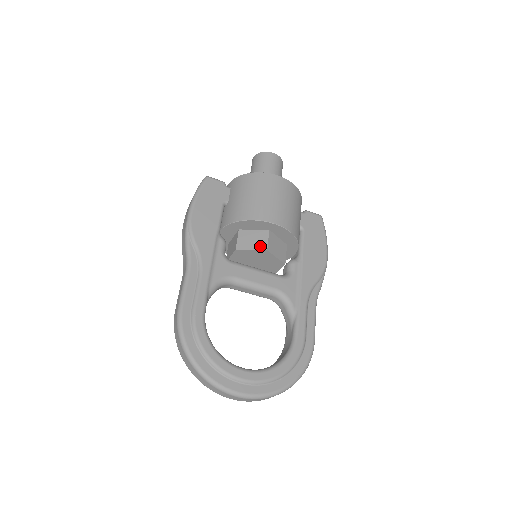
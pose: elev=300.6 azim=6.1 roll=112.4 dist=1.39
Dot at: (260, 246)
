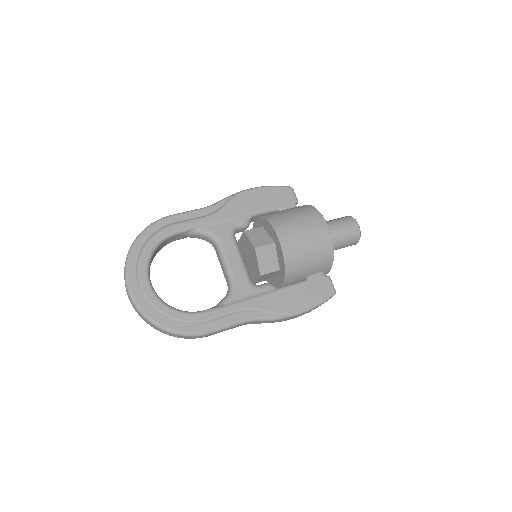
Dot at: (256, 243)
